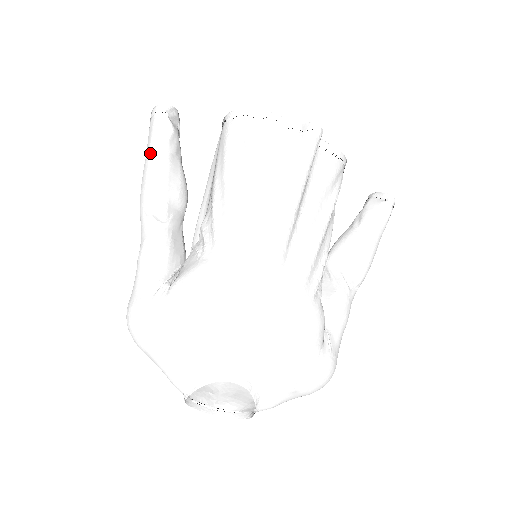
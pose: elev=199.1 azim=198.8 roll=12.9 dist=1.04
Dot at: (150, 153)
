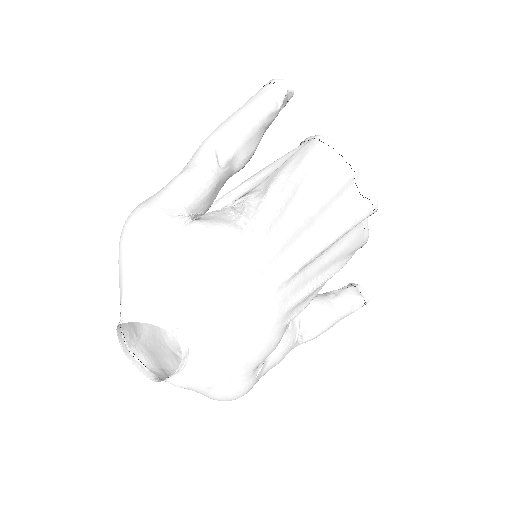
Dot at: (251, 107)
